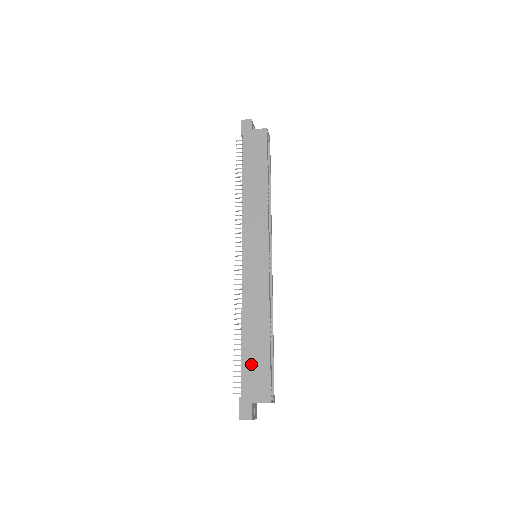
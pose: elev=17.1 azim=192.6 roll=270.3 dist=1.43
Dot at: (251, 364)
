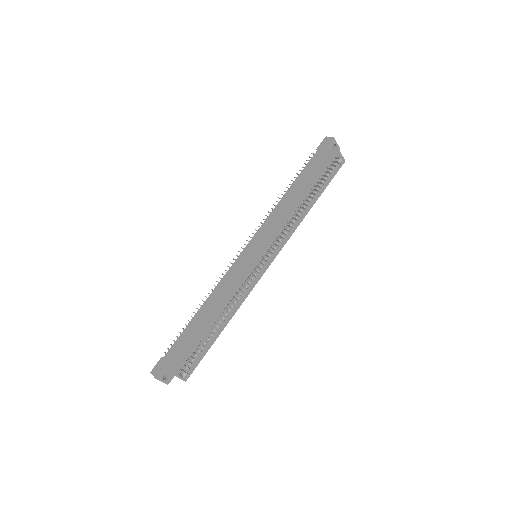
Dot at: (186, 337)
